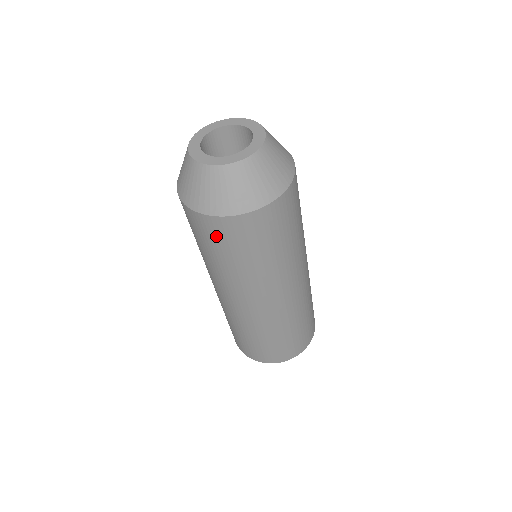
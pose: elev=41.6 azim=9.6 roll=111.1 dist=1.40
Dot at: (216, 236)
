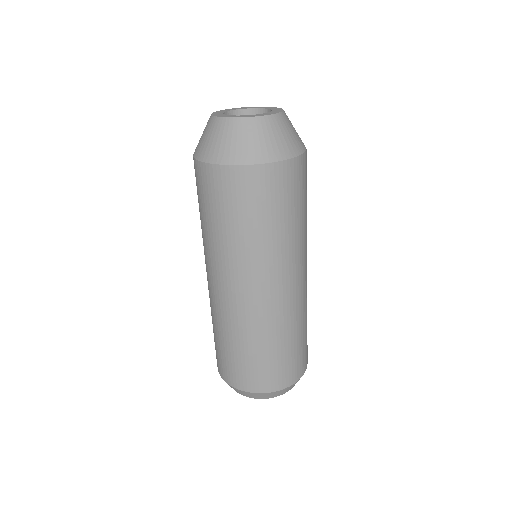
Dot at: (218, 192)
